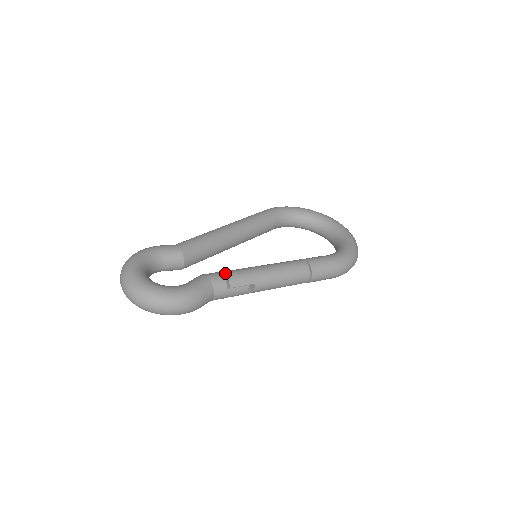
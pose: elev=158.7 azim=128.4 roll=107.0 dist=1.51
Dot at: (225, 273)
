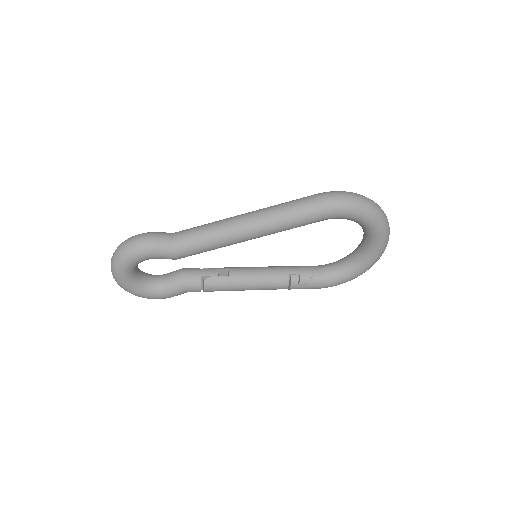
Dot at: (203, 288)
